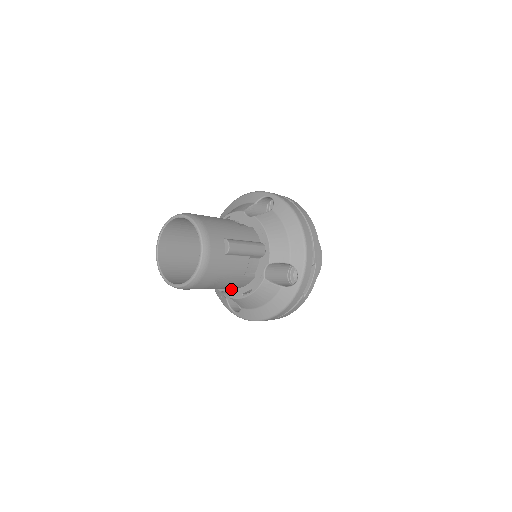
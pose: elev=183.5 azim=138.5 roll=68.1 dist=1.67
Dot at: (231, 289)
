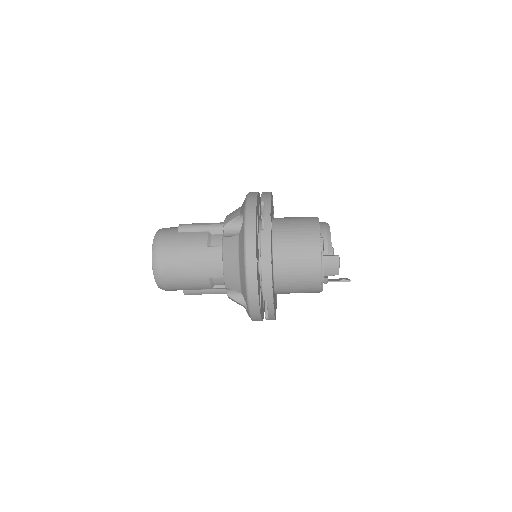
Dot at: occluded
